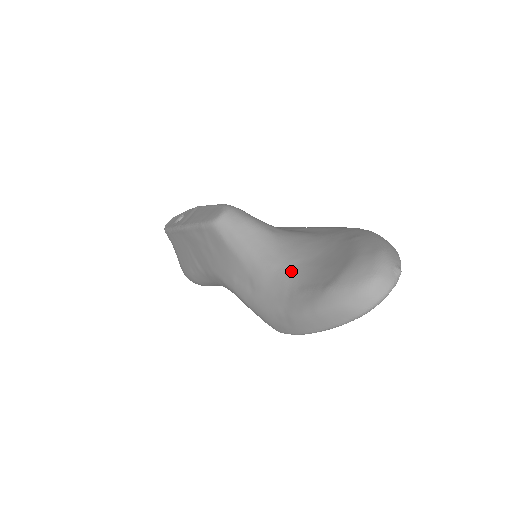
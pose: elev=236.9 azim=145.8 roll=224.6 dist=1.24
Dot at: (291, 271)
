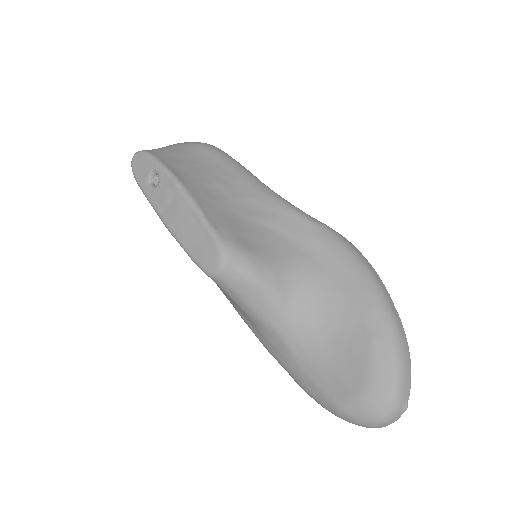
Dot at: (299, 347)
